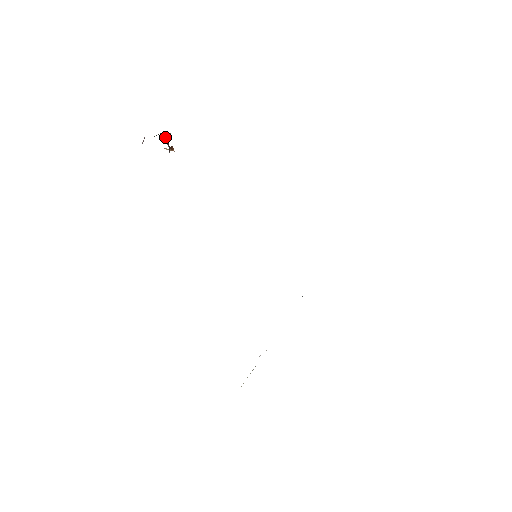
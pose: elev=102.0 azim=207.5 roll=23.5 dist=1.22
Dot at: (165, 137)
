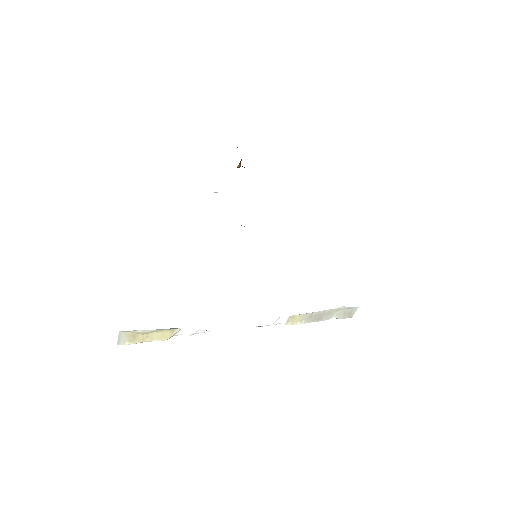
Dot at: (237, 147)
